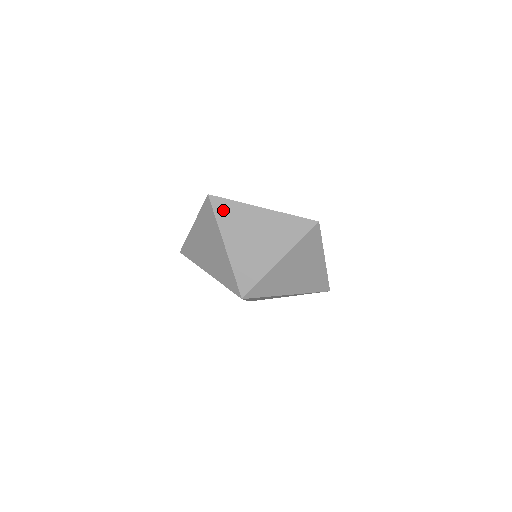
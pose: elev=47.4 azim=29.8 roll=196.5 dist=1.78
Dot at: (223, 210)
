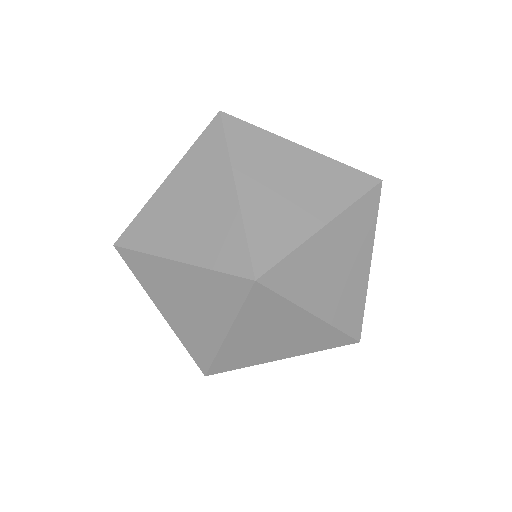
Dot at: (138, 236)
